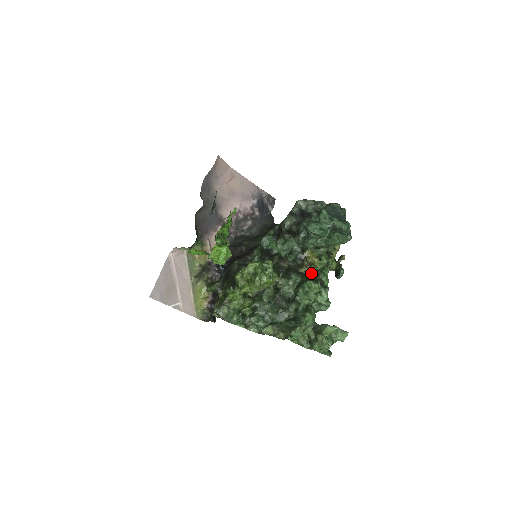
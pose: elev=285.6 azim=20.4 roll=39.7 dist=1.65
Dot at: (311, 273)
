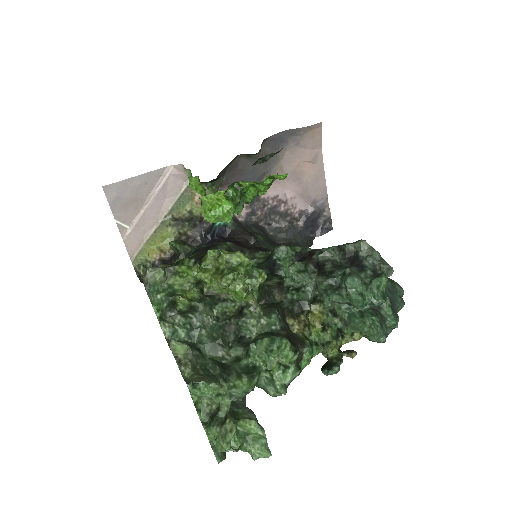
Dot at: (298, 334)
